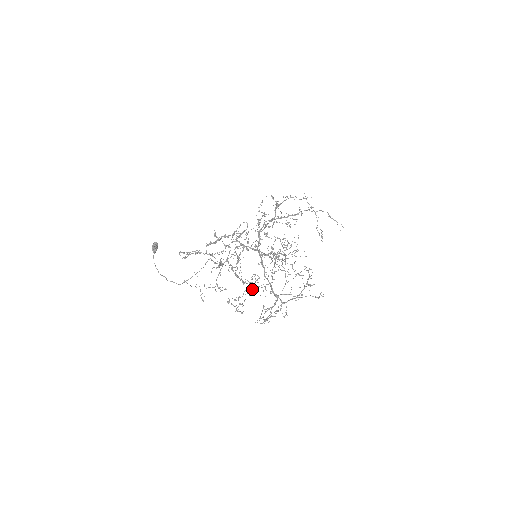
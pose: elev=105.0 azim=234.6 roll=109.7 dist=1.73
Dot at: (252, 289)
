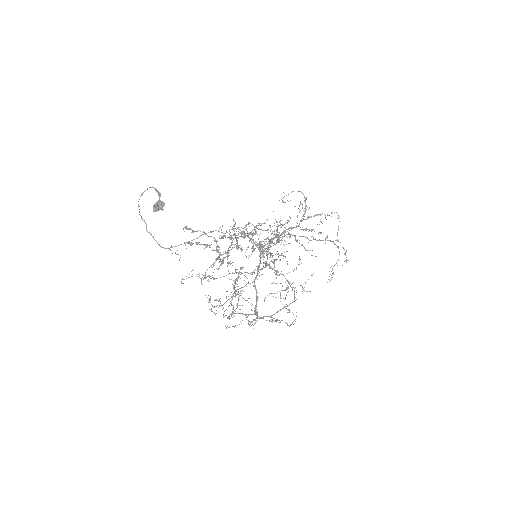
Dot at: occluded
